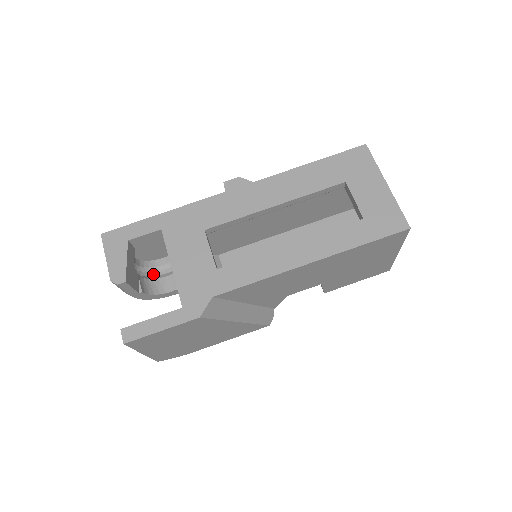
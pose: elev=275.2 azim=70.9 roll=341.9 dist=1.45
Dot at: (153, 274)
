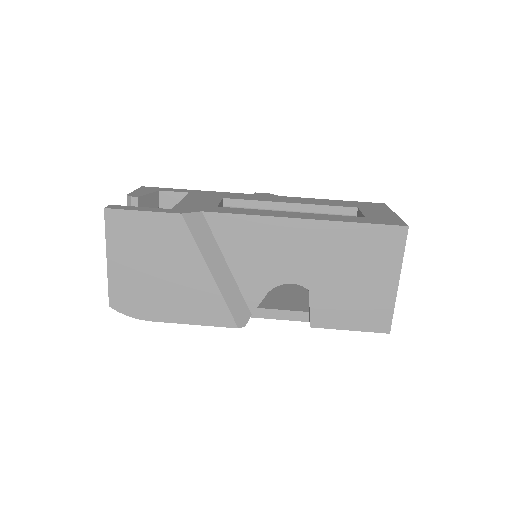
Dot at: occluded
